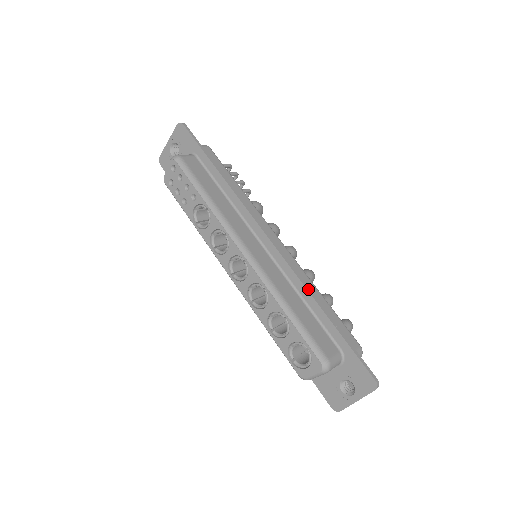
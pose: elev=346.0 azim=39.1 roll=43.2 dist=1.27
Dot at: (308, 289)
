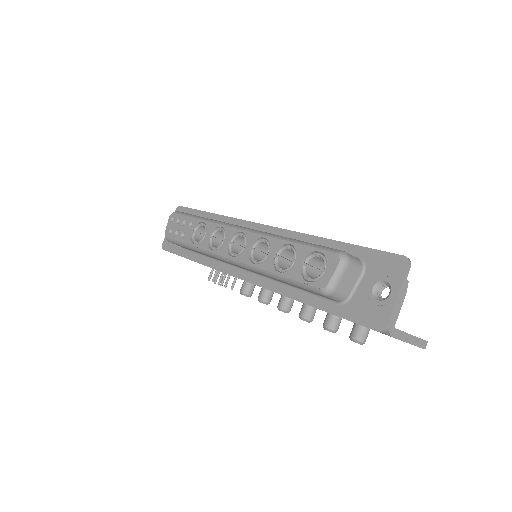
Dot at: (308, 234)
